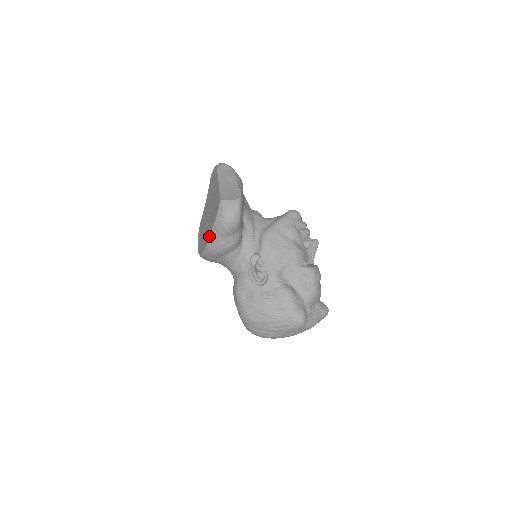
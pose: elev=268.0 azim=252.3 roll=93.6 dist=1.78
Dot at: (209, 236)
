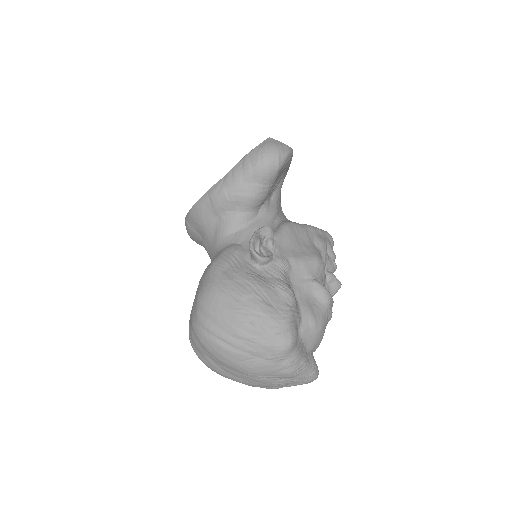
Dot at: (226, 174)
